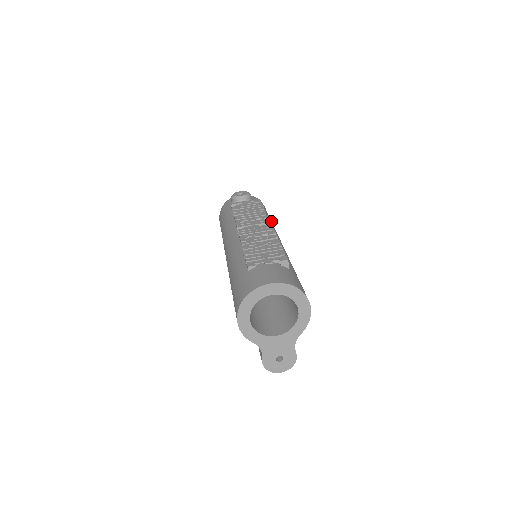
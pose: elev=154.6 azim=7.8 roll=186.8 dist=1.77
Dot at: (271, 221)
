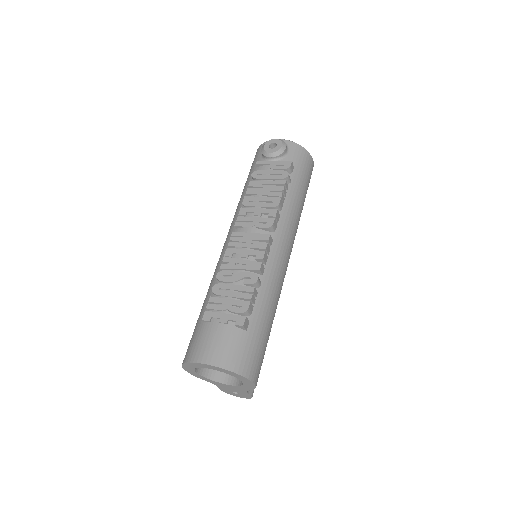
Dot at: (296, 198)
